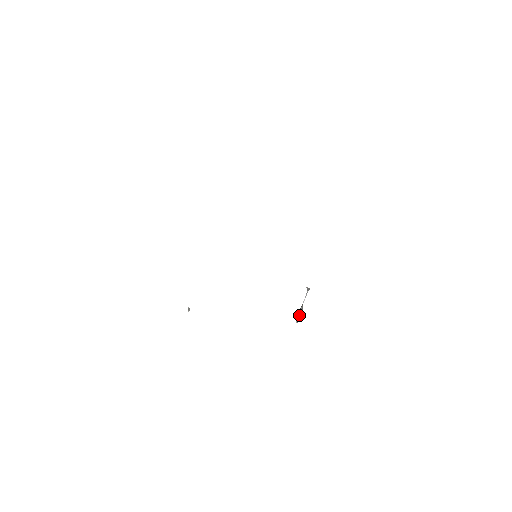
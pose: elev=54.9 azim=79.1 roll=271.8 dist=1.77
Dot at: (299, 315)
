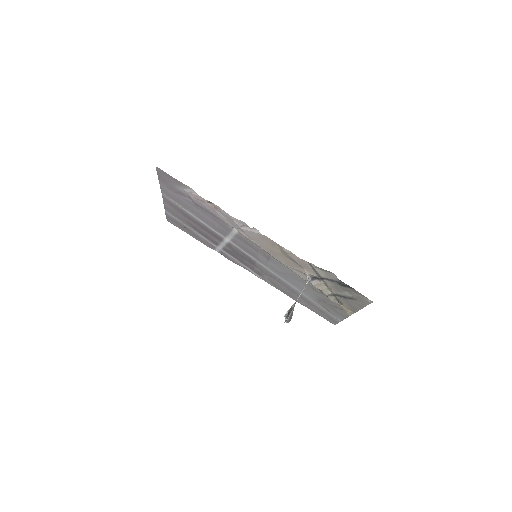
Dot at: (290, 309)
